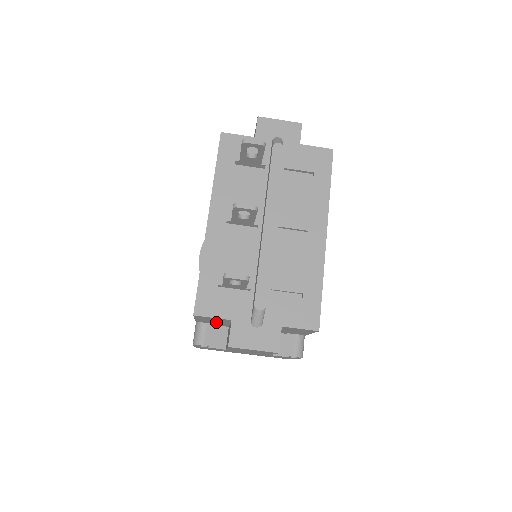
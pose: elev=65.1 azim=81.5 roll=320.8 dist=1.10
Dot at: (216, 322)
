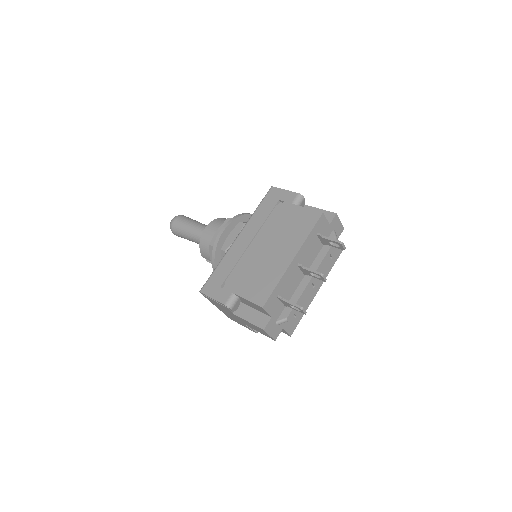
Dot at: (250, 304)
